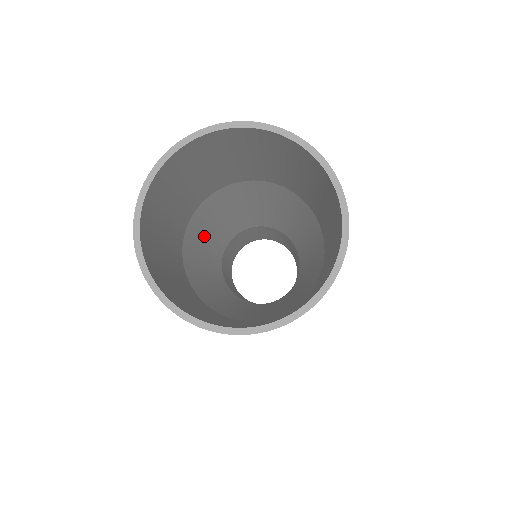
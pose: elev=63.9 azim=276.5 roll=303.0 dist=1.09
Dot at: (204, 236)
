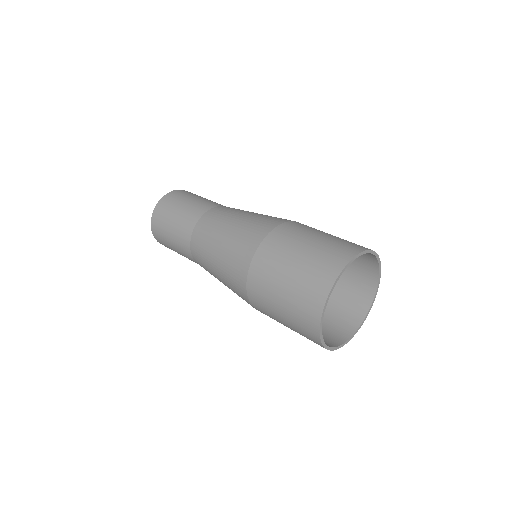
Dot at: (237, 233)
